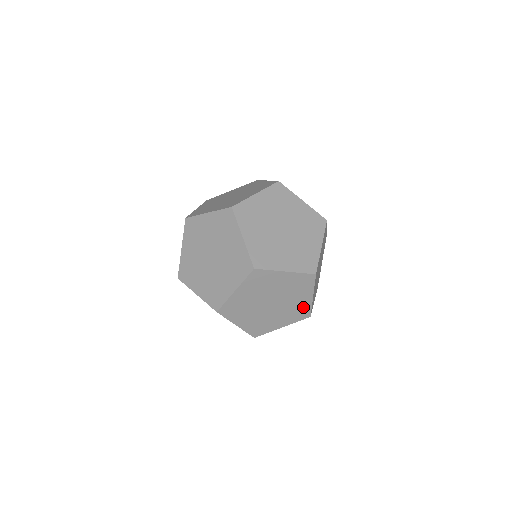
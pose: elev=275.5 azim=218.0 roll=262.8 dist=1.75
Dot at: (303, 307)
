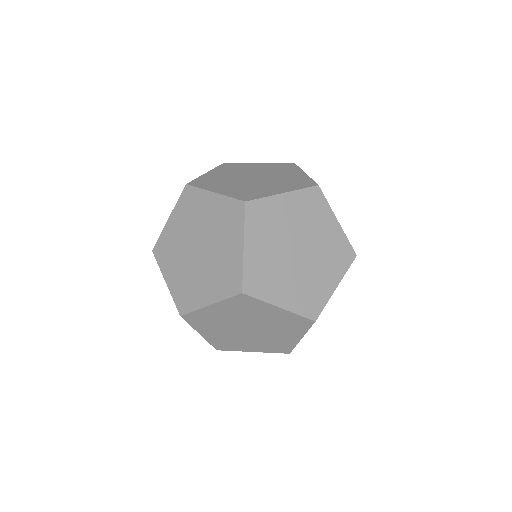
Dot at: (285, 343)
